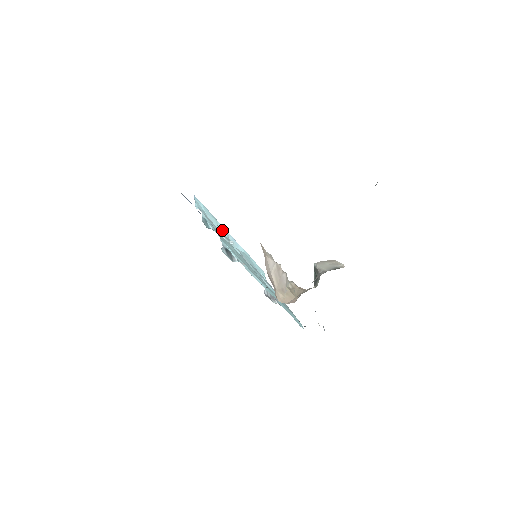
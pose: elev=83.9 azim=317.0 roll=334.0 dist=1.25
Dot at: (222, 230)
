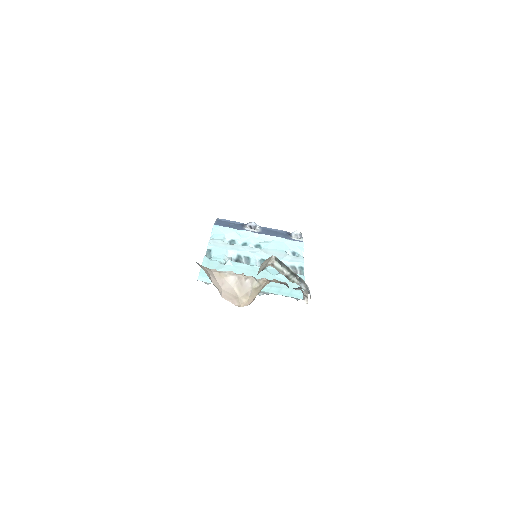
Dot at: (245, 236)
